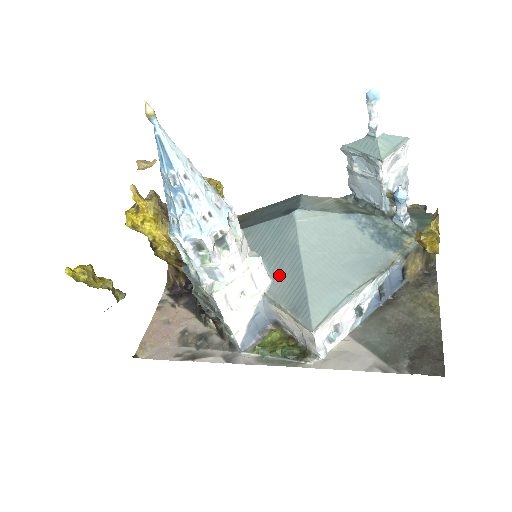
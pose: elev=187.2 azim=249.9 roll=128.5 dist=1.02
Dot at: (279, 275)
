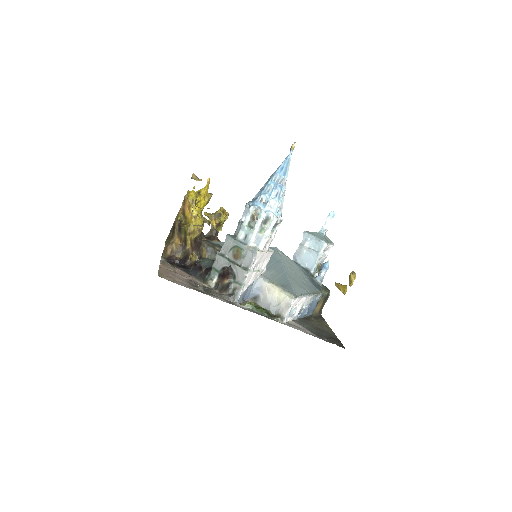
Dot at: (270, 270)
